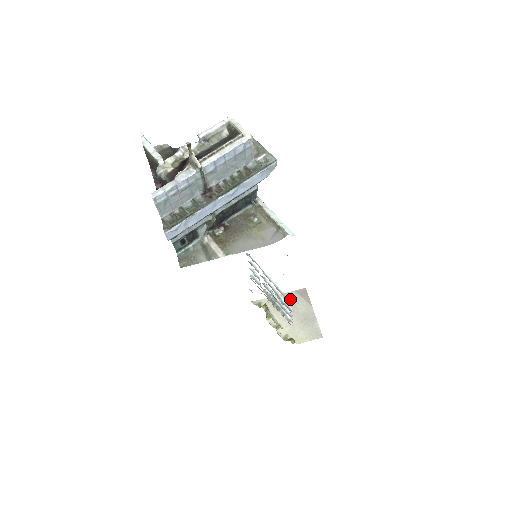
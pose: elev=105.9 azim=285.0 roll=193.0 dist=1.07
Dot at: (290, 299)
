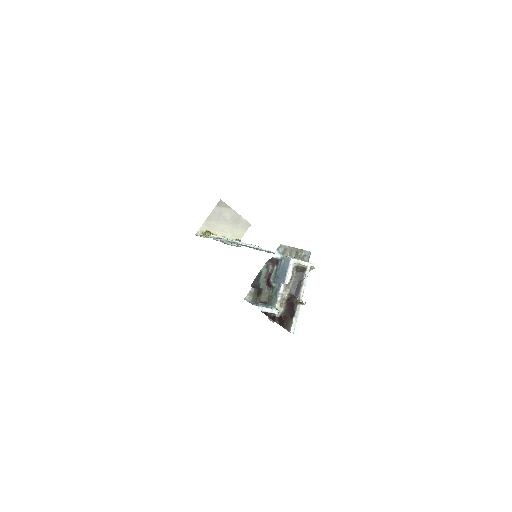
Dot at: (217, 215)
